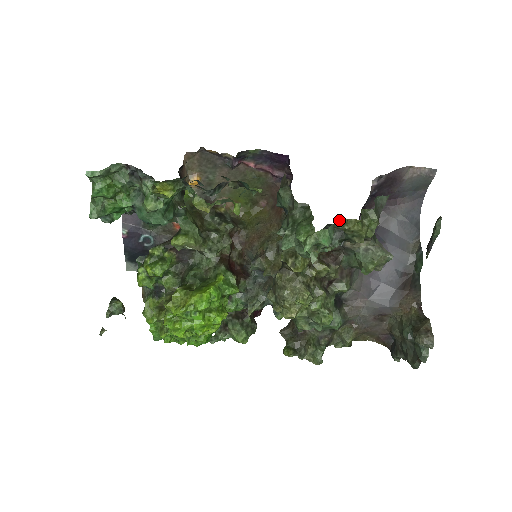
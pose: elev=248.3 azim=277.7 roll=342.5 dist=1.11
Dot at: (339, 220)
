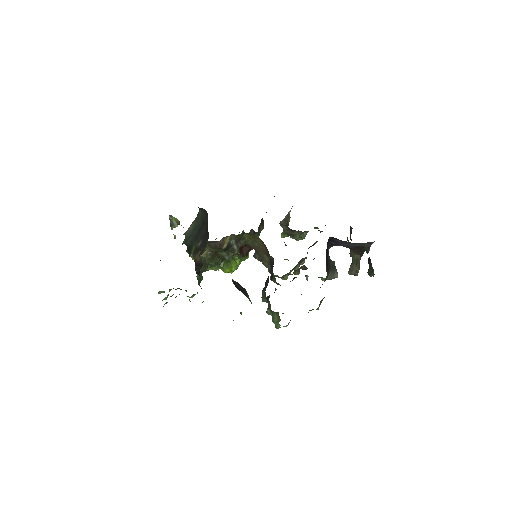
Dot at: occluded
